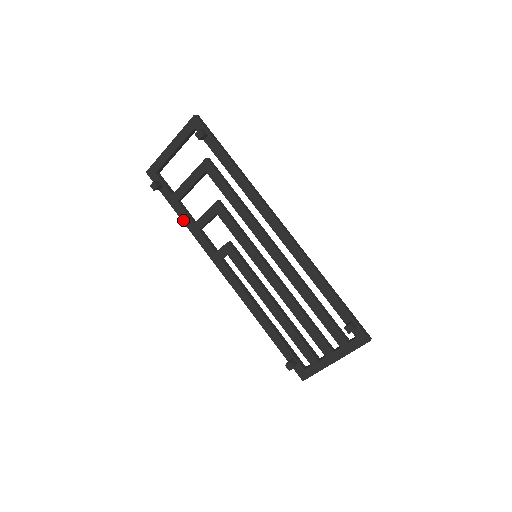
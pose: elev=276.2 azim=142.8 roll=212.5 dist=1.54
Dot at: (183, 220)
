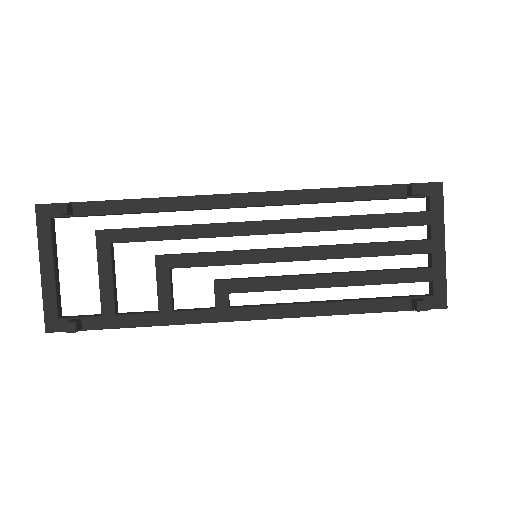
Dot at: (144, 324)
